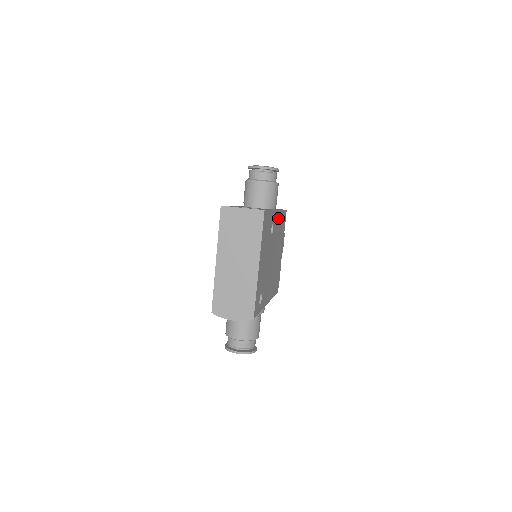
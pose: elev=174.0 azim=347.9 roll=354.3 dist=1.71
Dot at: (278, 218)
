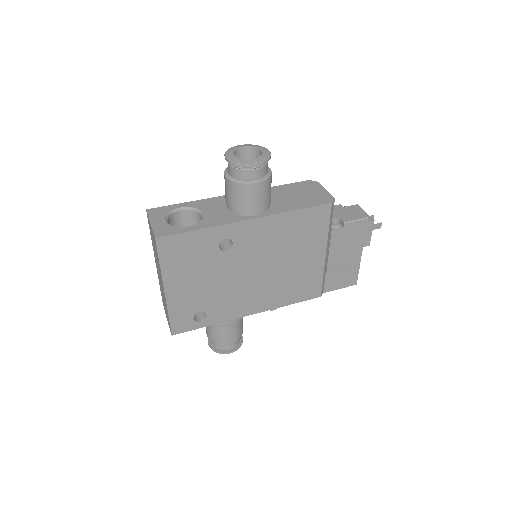
Dot at: (266, 225)
